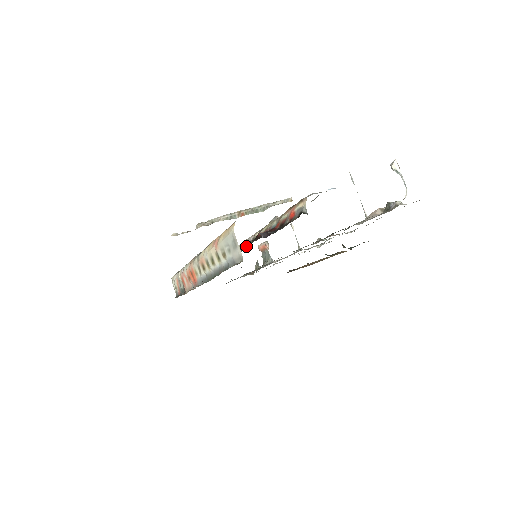
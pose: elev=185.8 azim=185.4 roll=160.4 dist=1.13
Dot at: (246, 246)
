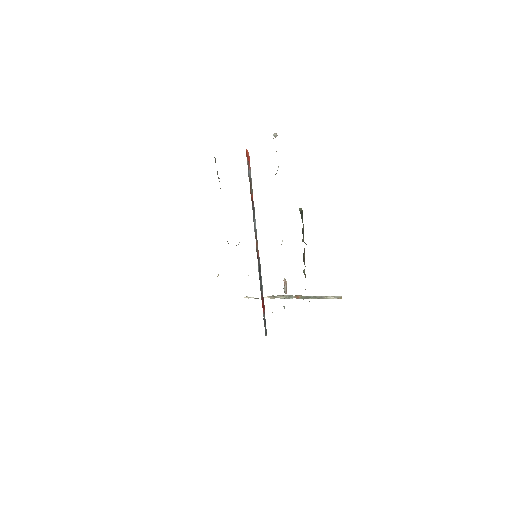
Dot at: occluded
